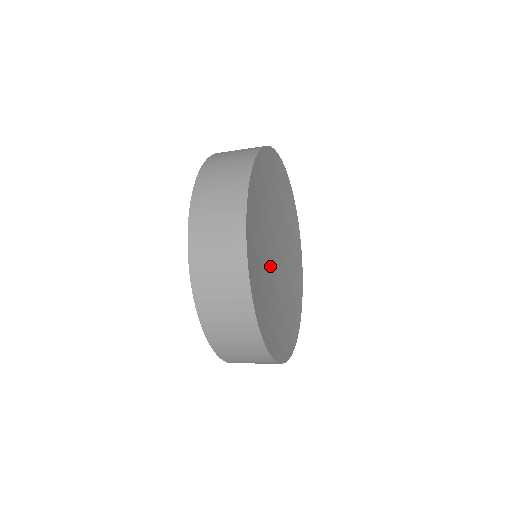
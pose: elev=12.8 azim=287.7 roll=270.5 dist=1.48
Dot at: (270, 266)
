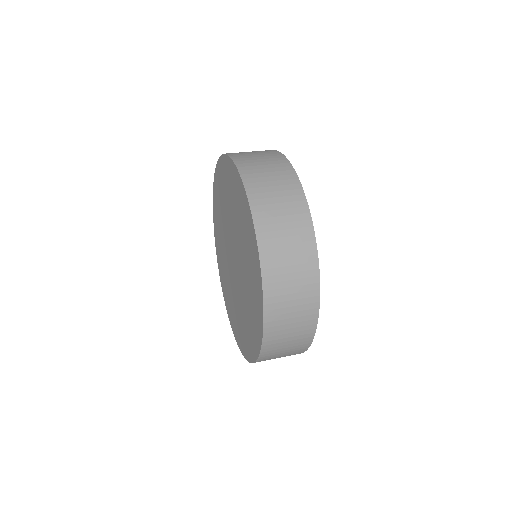
Dot at: occluded
